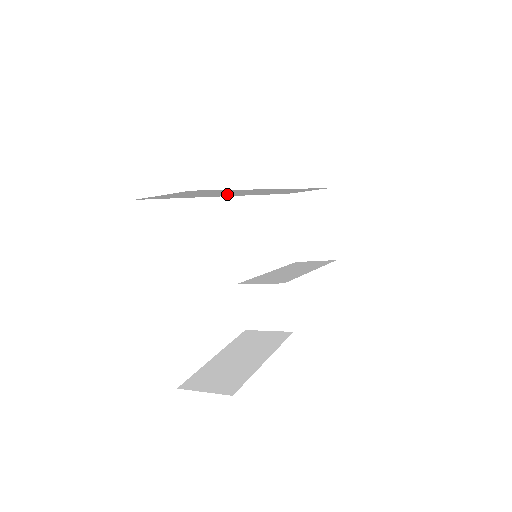
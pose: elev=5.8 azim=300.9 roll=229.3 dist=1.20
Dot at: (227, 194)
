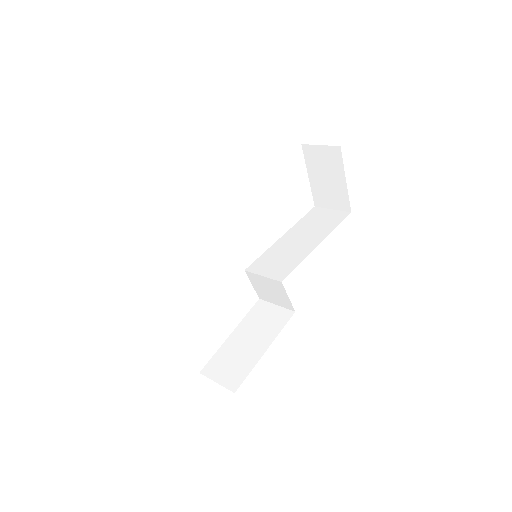
Dot at: occluded
